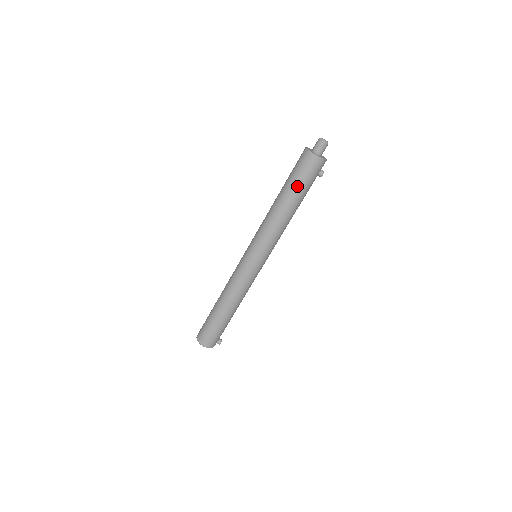
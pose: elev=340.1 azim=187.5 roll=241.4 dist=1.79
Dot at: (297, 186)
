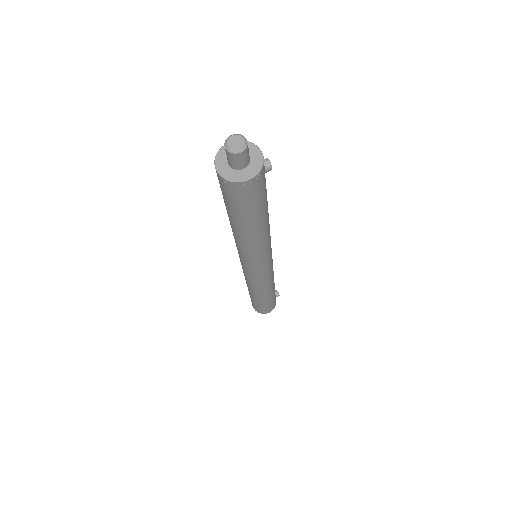
Dot at: (253, 214)
